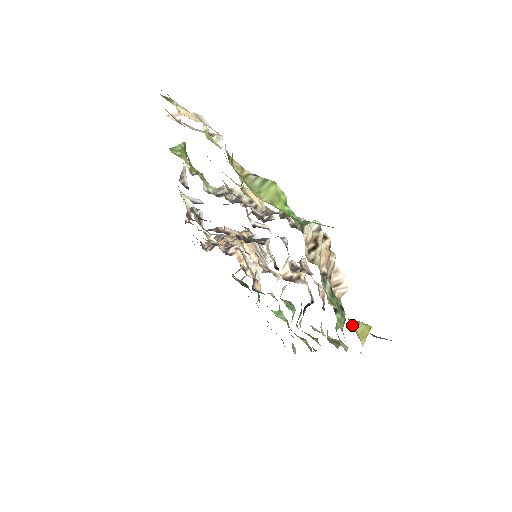
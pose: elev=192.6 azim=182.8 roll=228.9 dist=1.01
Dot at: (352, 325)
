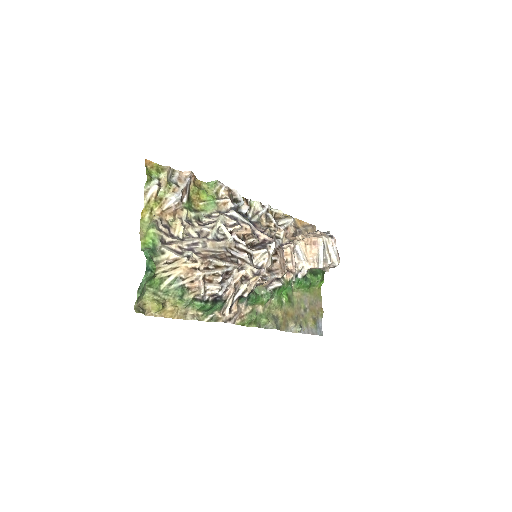
Dot at: (147, 301)
